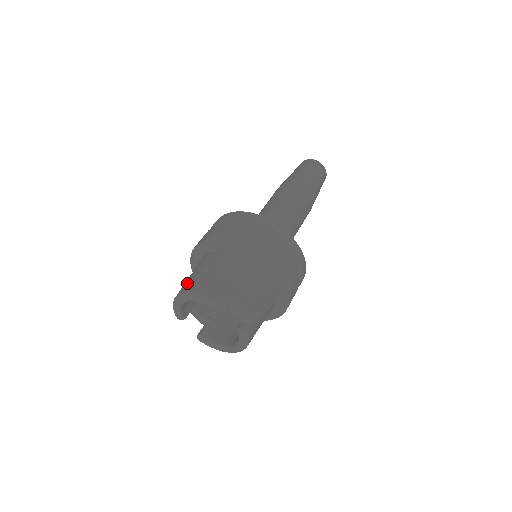
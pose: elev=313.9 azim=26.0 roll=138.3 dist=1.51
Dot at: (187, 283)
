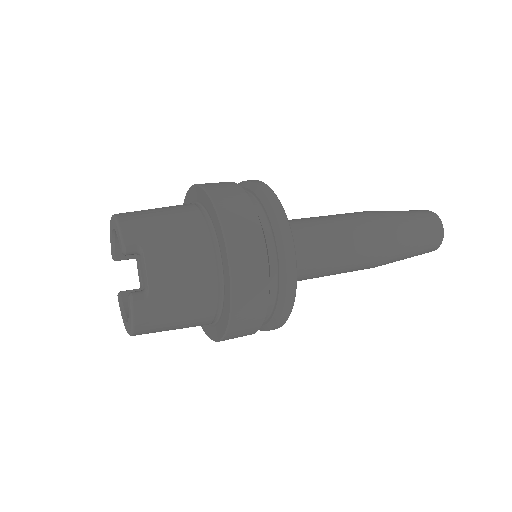
Dot at: occluded
